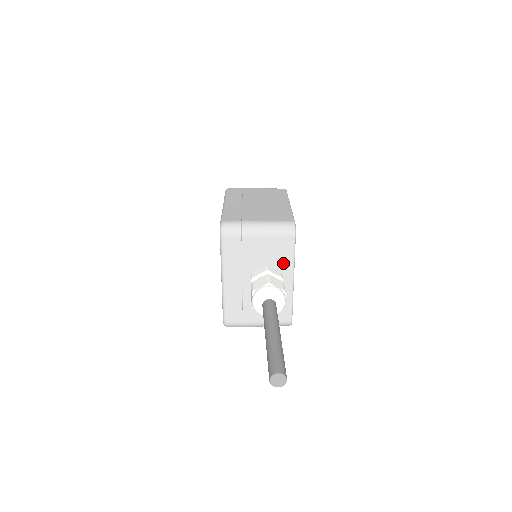
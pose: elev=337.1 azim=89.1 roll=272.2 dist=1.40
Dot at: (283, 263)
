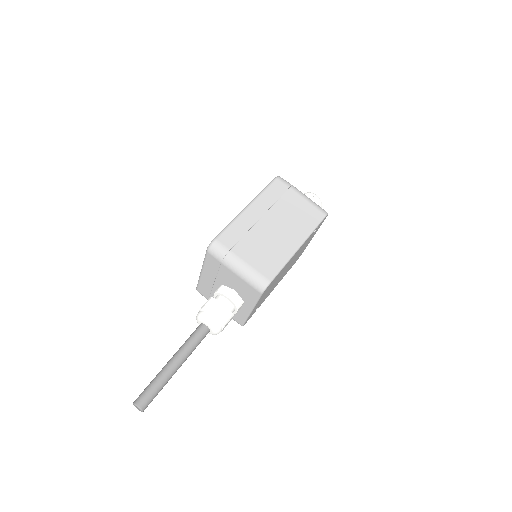
Dot at: (247, 298)
